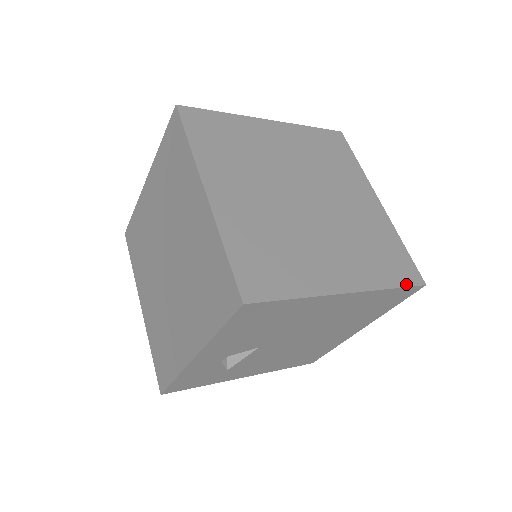
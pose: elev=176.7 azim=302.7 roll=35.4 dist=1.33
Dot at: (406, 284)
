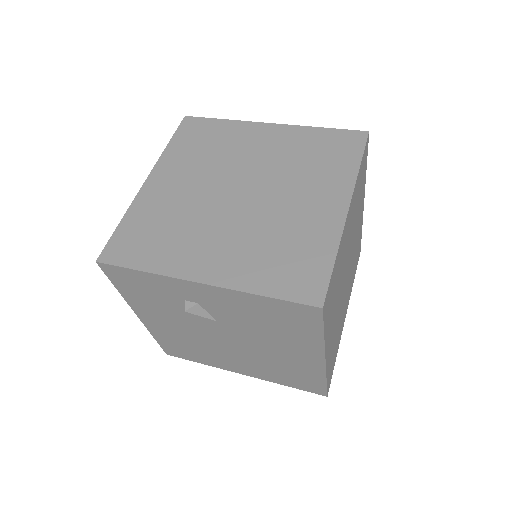
Dot at: occluded
